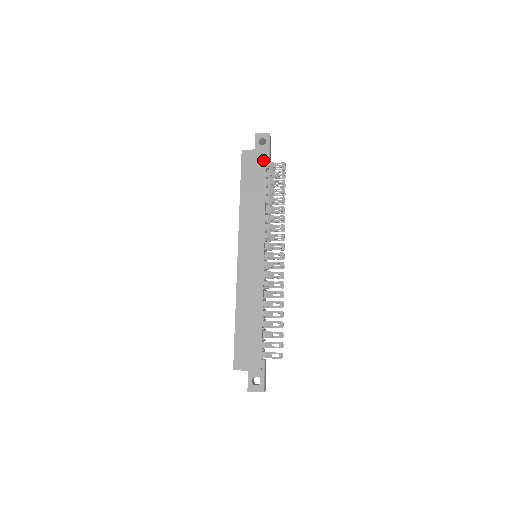
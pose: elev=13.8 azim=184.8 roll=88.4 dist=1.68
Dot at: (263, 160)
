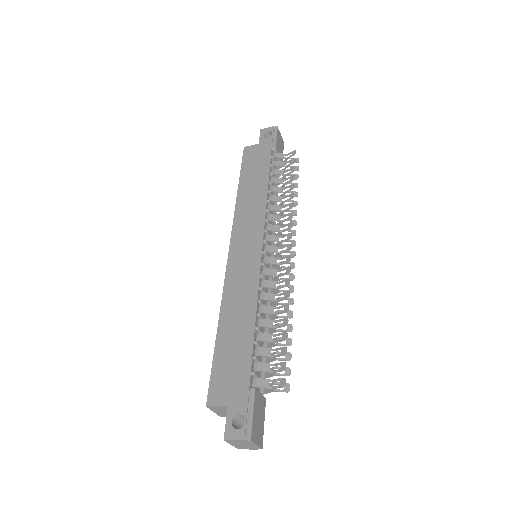
Dot at: (267, 151)
